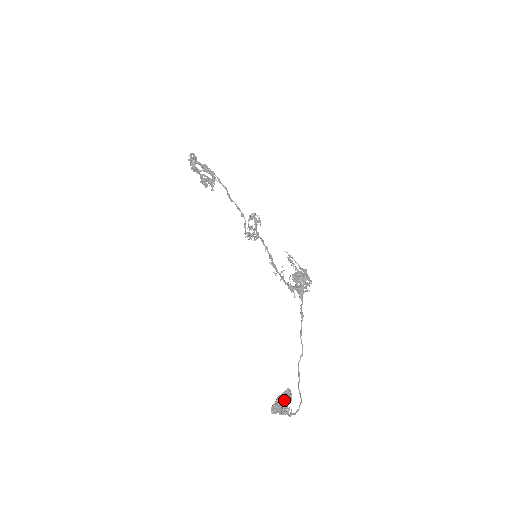
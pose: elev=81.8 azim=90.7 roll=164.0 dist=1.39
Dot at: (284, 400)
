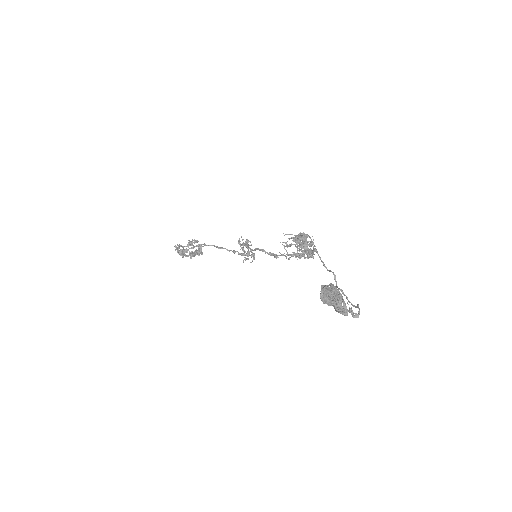
Dot at: (332, 292)
